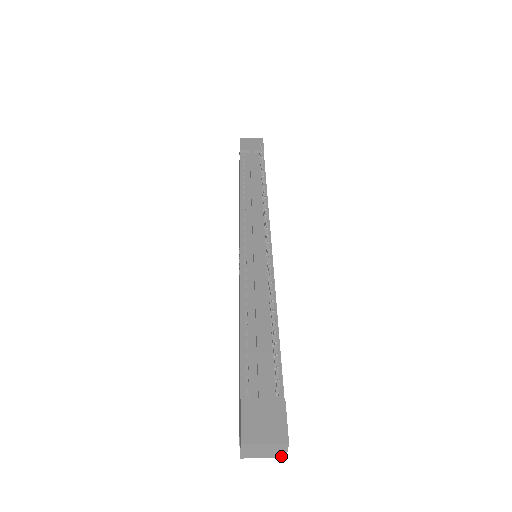
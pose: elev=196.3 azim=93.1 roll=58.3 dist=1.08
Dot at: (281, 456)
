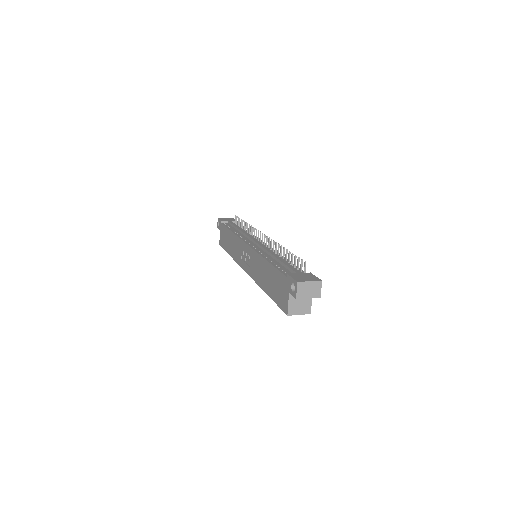
Dot at: (318, 296)
